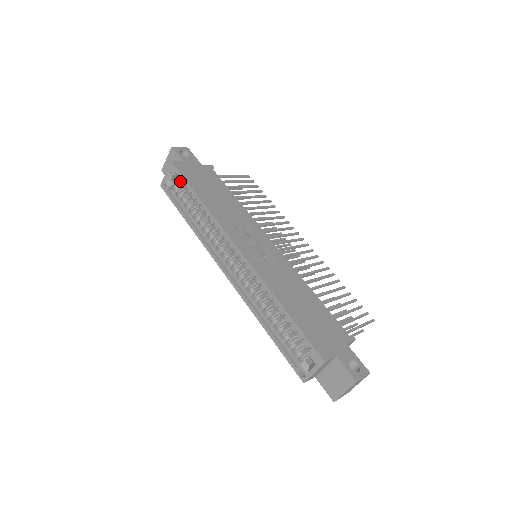
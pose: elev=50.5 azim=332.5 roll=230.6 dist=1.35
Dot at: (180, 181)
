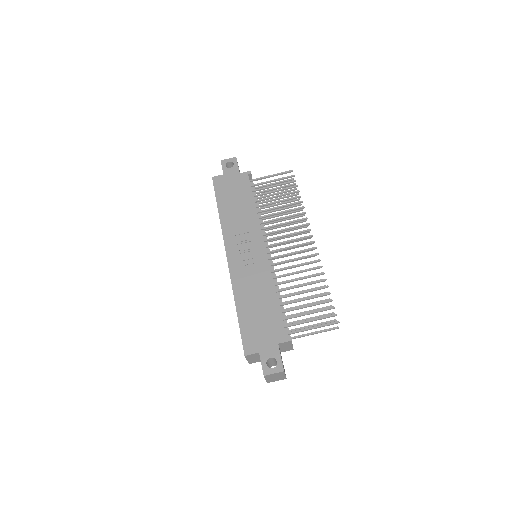
Dot at: occluded
